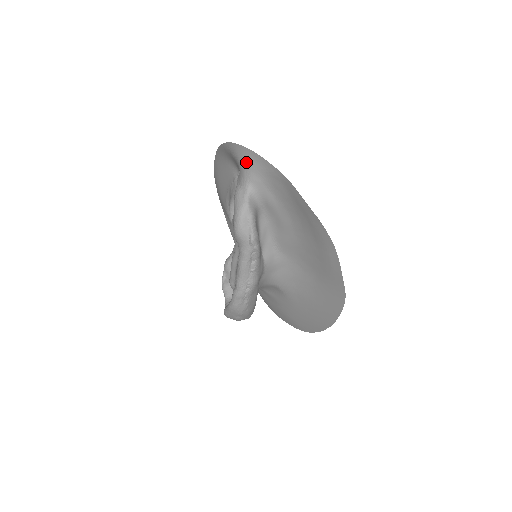
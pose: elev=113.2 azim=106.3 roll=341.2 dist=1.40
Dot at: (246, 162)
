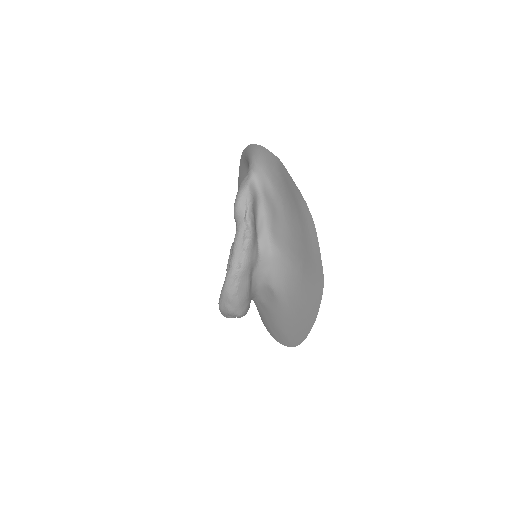
Dot at: (253, 156)
